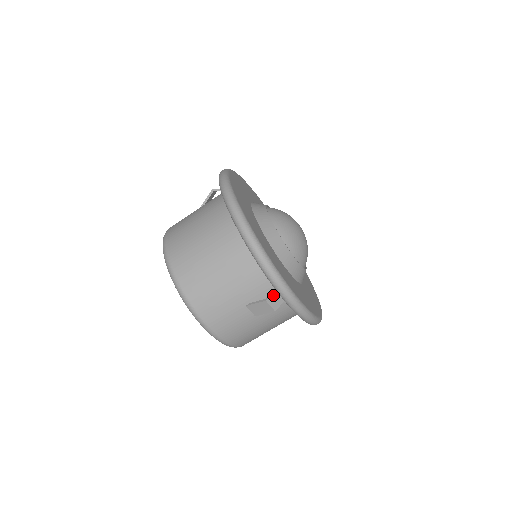
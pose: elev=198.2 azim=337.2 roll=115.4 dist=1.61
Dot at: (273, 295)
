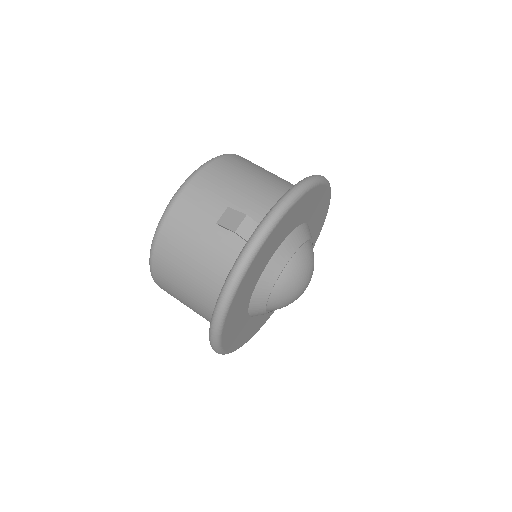
Dot at: occluded
